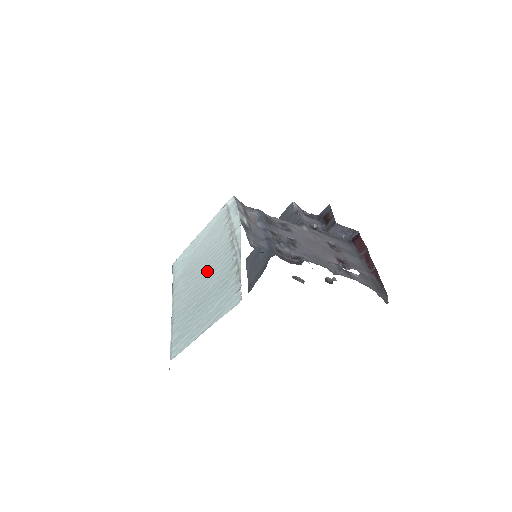
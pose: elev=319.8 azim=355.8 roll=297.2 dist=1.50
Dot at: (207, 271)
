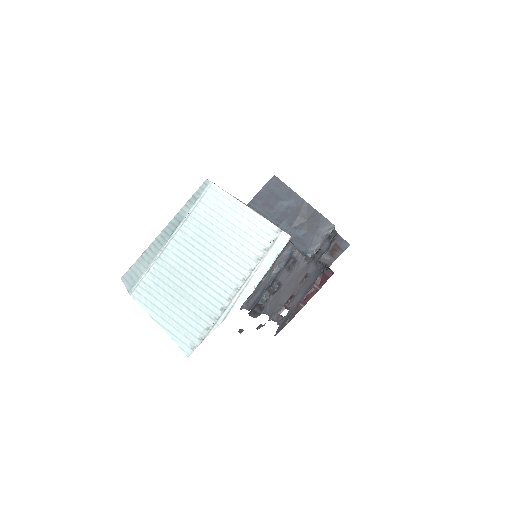
Dot at: (207, 272)
